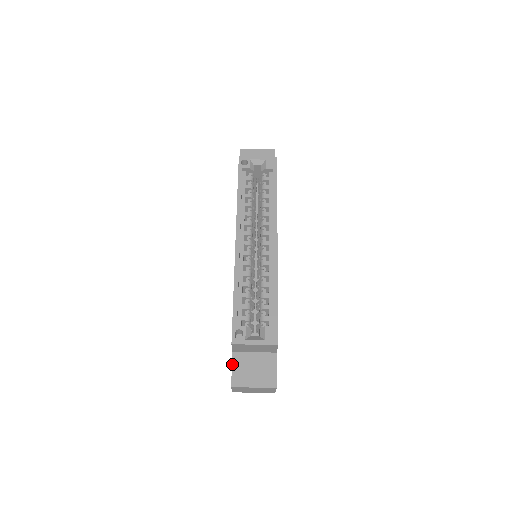
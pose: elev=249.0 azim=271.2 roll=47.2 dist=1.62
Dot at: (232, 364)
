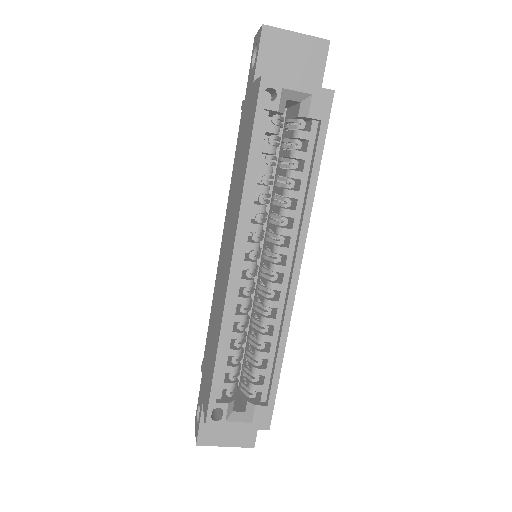
Dot at: (200, 419)
